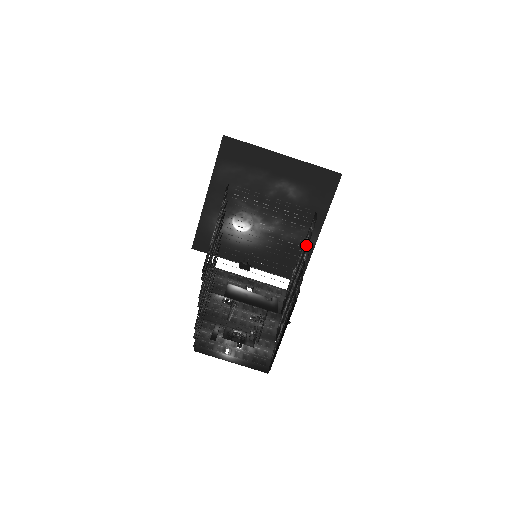
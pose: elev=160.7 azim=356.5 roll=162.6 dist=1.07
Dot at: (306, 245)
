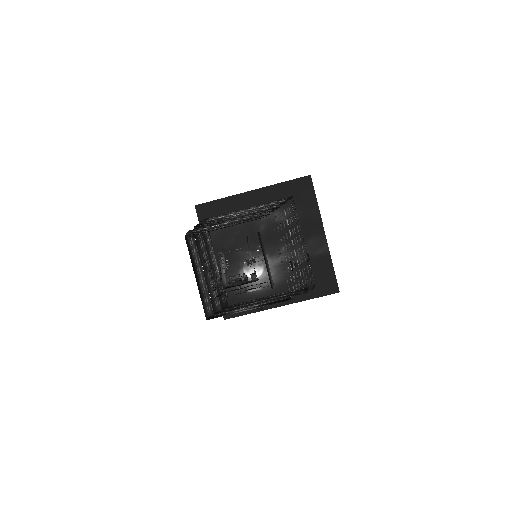
Dot at: occluded
